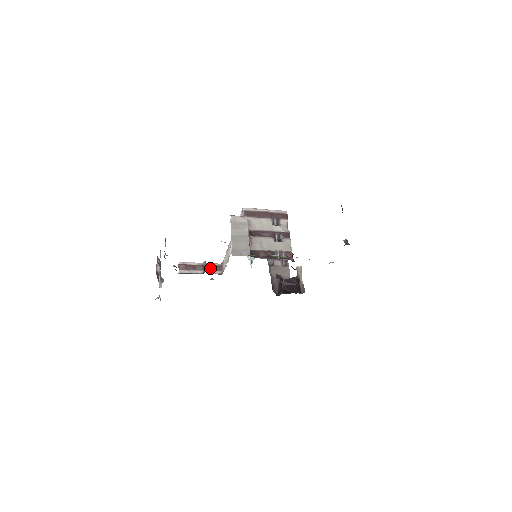
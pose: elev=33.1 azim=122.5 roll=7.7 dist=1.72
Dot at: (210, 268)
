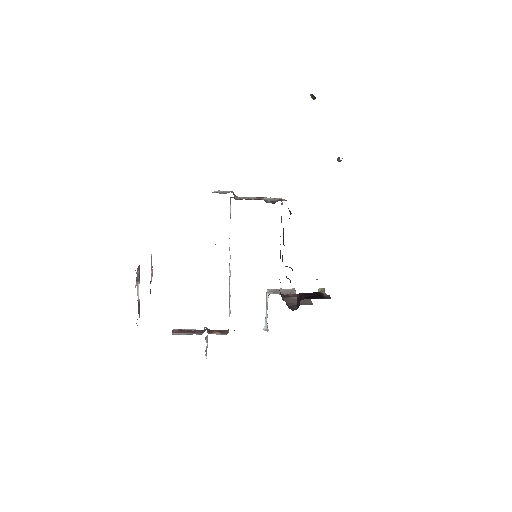
Dot at: (213, 331)
